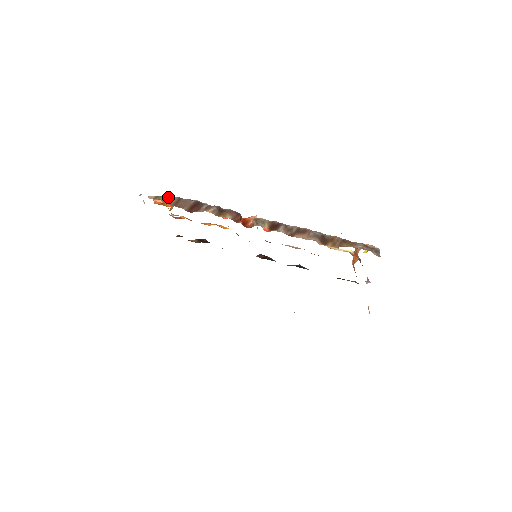
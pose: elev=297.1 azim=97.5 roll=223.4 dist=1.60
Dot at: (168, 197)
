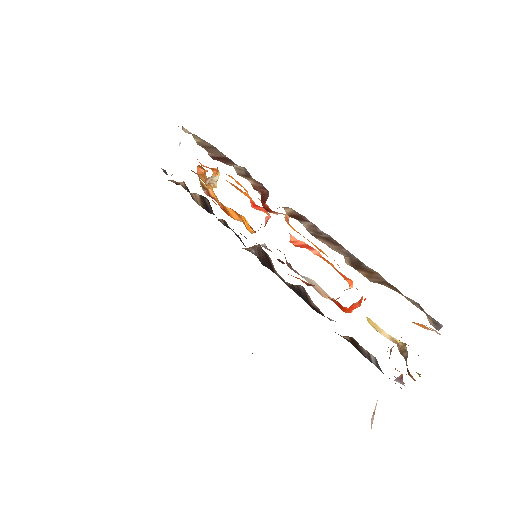
Dot at: (203, 140)
